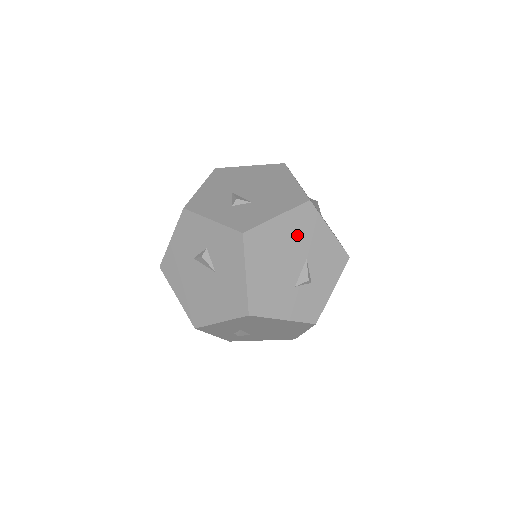
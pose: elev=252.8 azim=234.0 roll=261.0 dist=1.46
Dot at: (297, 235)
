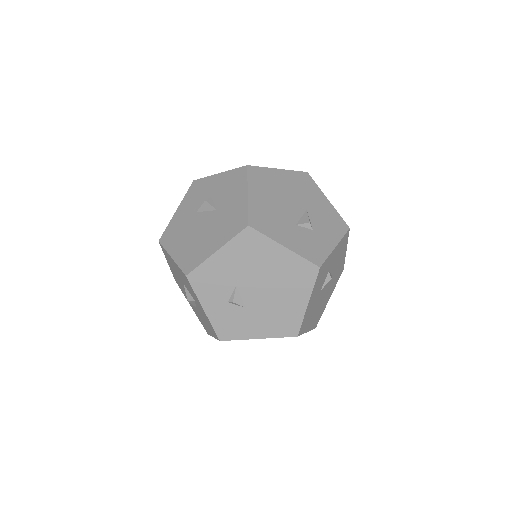
Dot at: (297, 189)
